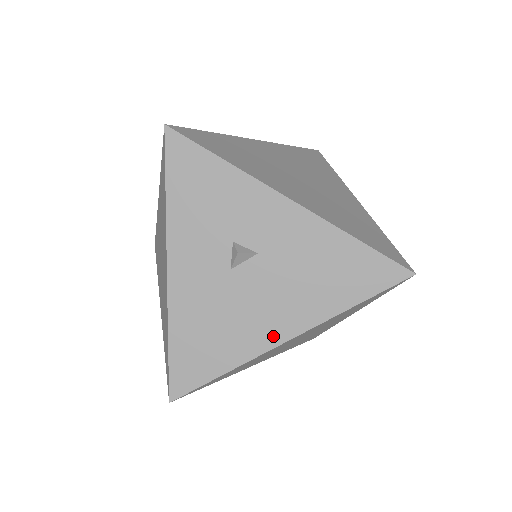
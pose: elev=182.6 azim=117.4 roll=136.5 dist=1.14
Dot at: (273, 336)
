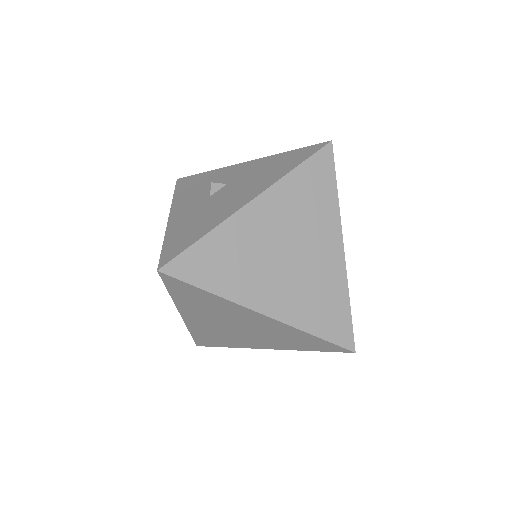
Dot at: (240, 204)
